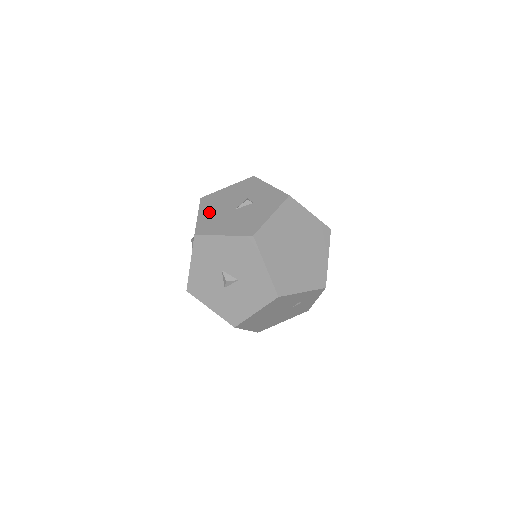
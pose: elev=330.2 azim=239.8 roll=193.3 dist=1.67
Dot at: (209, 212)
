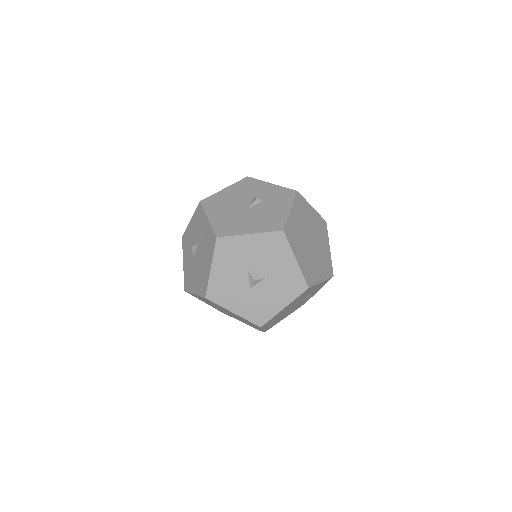
Dot at: (219, 214)
